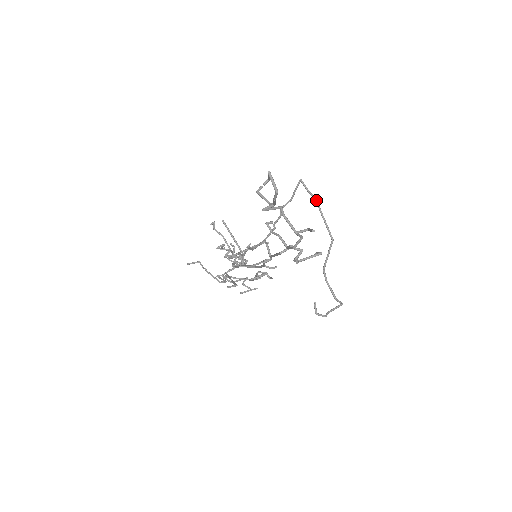
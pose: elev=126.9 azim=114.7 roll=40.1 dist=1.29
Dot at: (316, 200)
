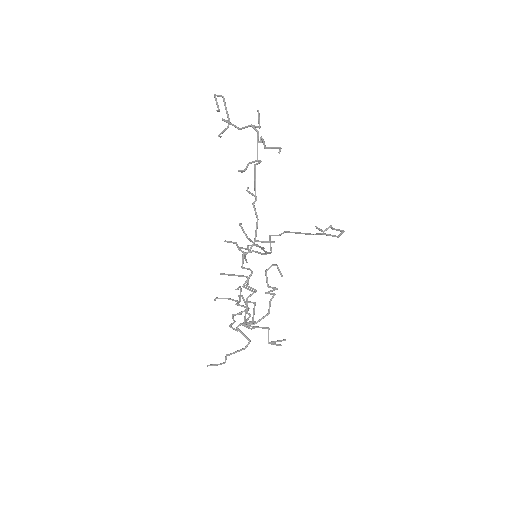
Dot at: (286, 231)
